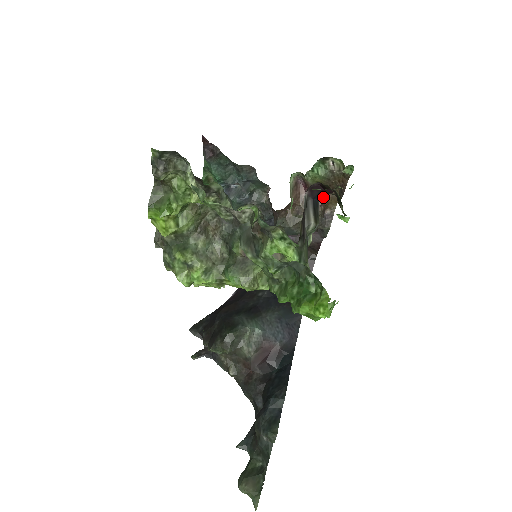
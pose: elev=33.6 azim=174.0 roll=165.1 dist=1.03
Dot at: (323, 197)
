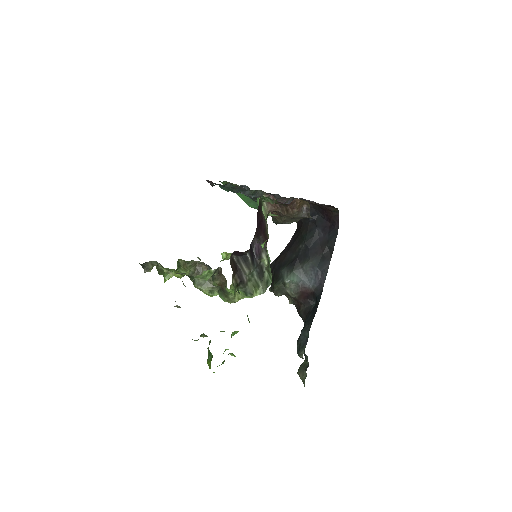
Dot at: (291, 204)
